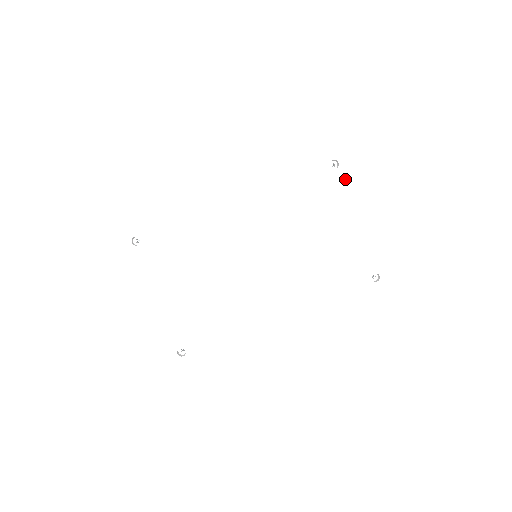
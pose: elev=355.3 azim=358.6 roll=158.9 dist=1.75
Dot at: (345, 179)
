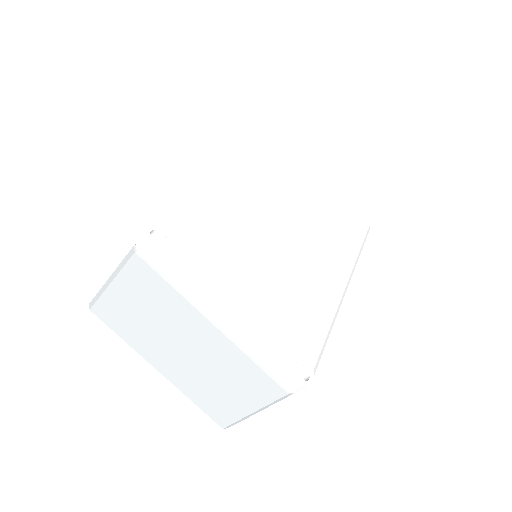
Dot at: (293, 144)
